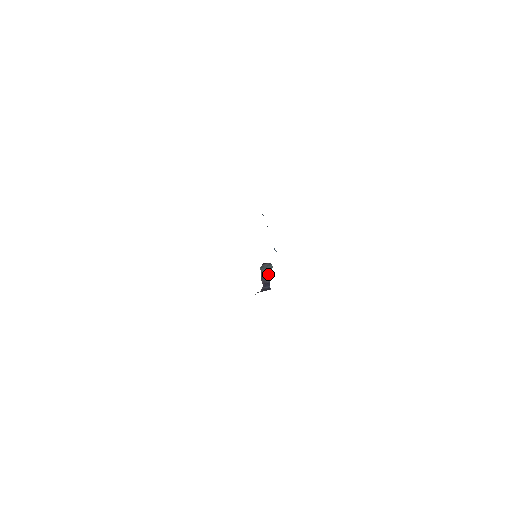
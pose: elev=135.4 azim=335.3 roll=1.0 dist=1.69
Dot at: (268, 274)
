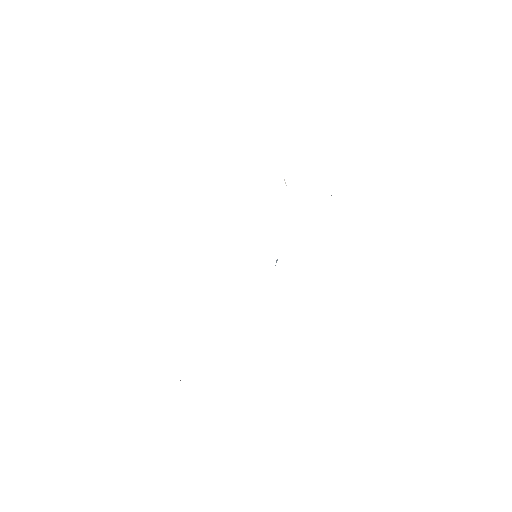
Dot at: occluded
